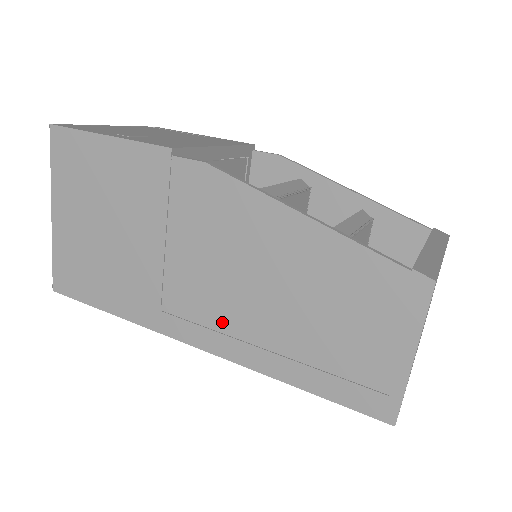
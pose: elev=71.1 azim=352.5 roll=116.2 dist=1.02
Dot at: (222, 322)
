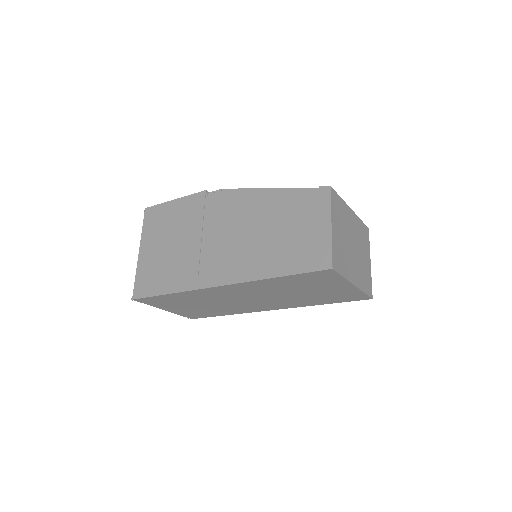
Dot at: (233, 262)
